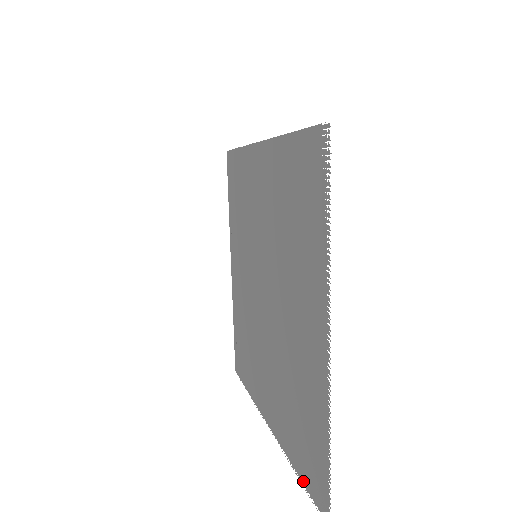
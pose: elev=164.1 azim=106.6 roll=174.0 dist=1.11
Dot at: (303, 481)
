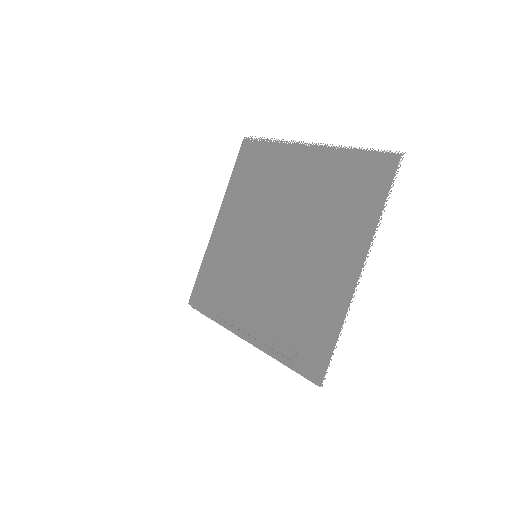
Dot at: (387, 195)
